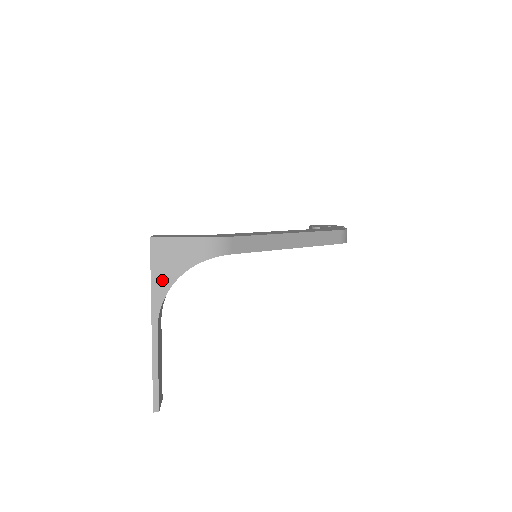
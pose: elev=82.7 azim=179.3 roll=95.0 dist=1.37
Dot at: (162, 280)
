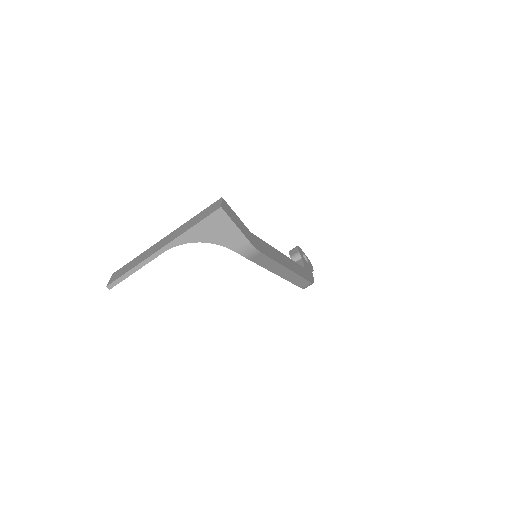
Dot at: (198, 234)
